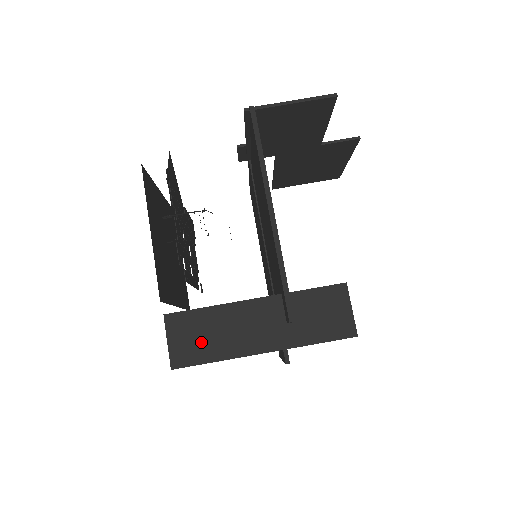
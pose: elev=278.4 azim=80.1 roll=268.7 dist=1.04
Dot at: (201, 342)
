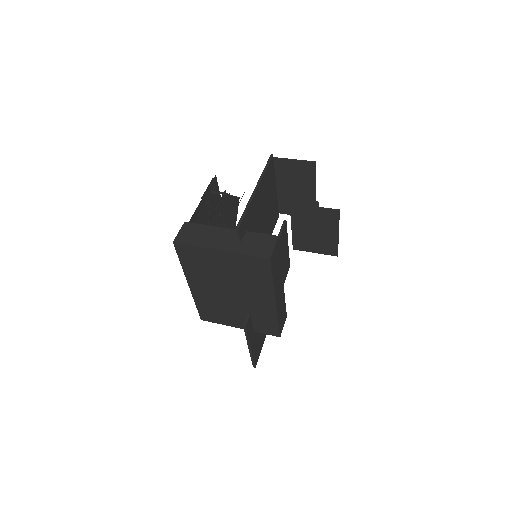
Dot at: (194, 236)
